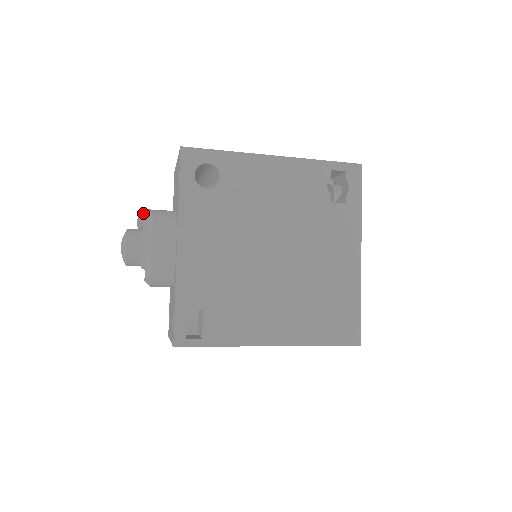
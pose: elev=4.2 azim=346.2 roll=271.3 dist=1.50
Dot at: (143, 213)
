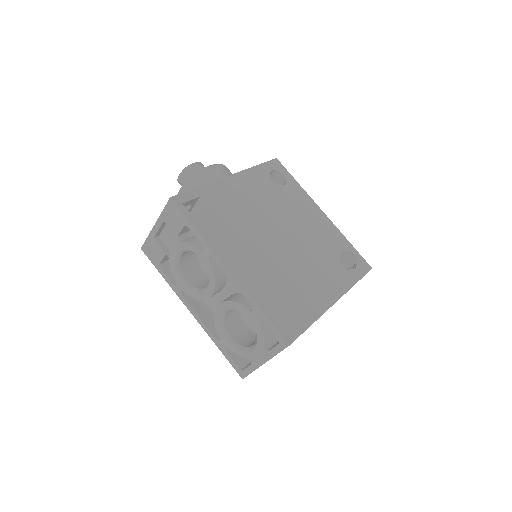
Dot at: occluded
